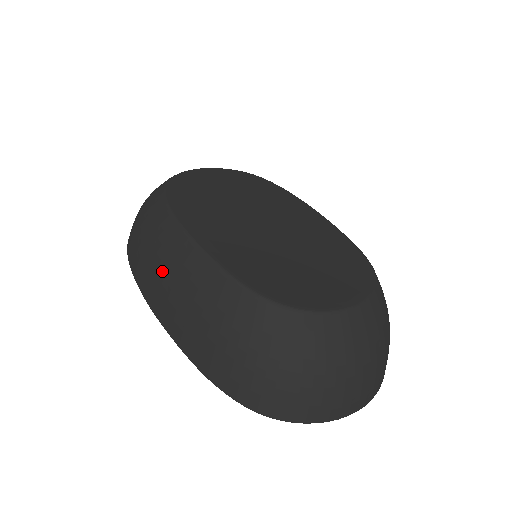
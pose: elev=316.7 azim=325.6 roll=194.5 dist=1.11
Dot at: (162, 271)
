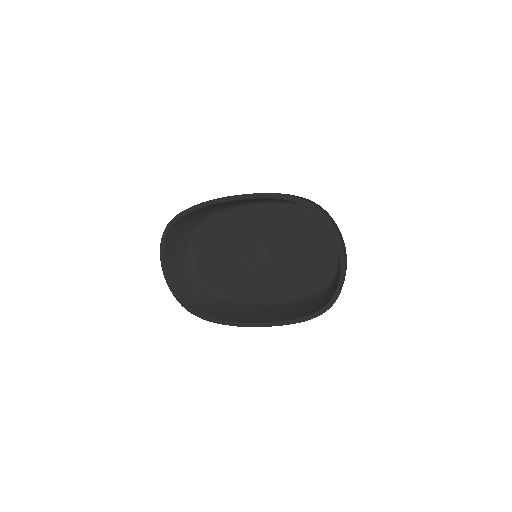
Dot at: occluded
